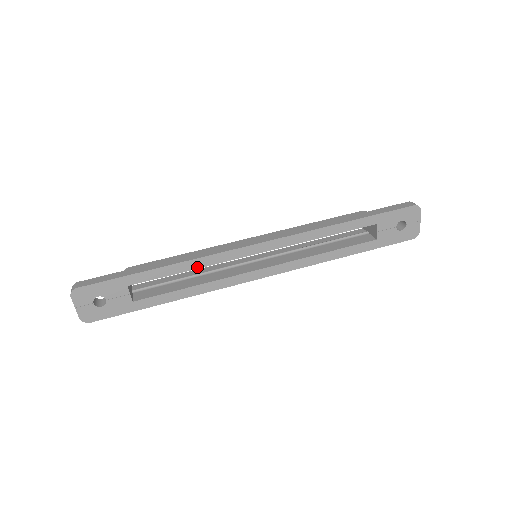
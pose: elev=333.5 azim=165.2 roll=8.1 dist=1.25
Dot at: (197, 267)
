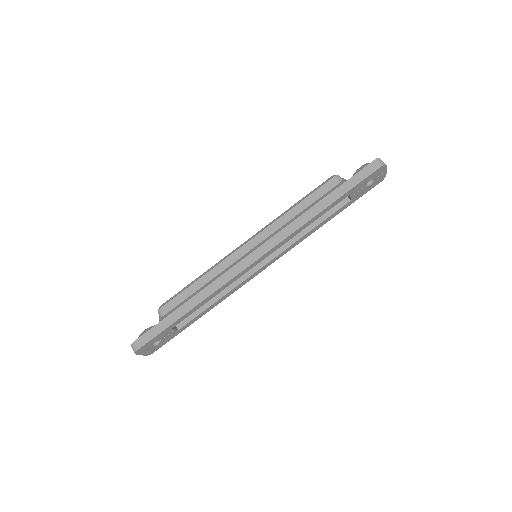
Dot at: occluded
